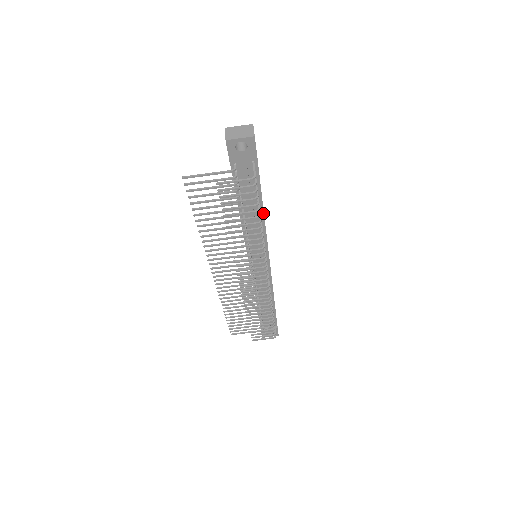
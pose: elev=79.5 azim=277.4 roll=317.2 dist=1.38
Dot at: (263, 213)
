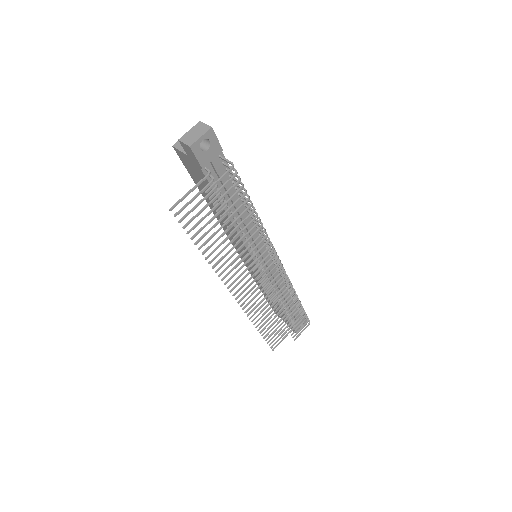
Dot at: occluded
